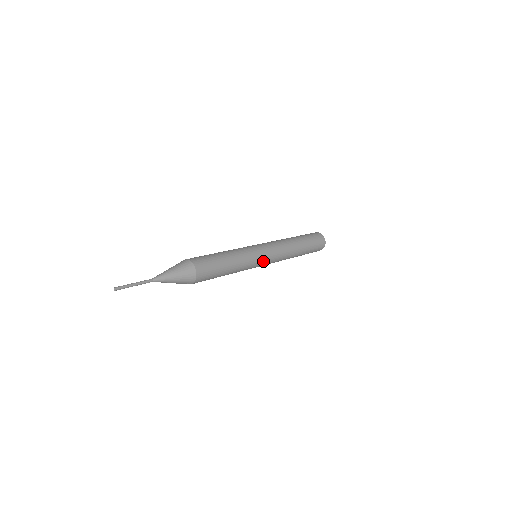
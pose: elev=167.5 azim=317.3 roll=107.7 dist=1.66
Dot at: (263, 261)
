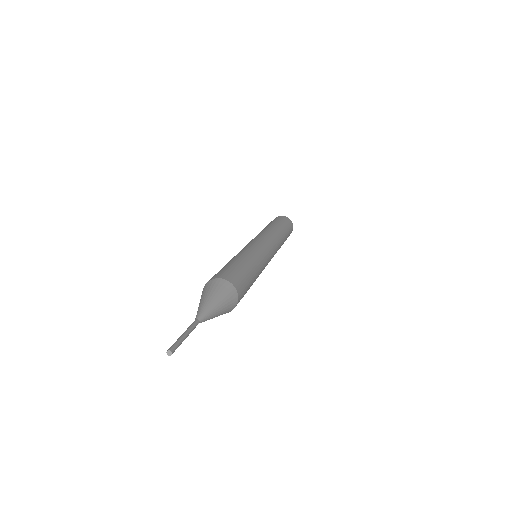
Dot at: (268, 252)
